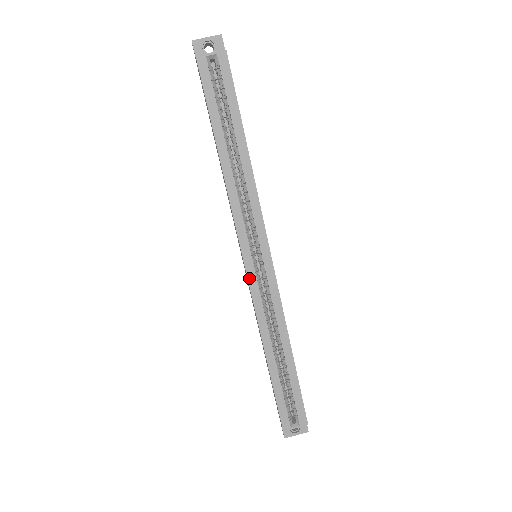
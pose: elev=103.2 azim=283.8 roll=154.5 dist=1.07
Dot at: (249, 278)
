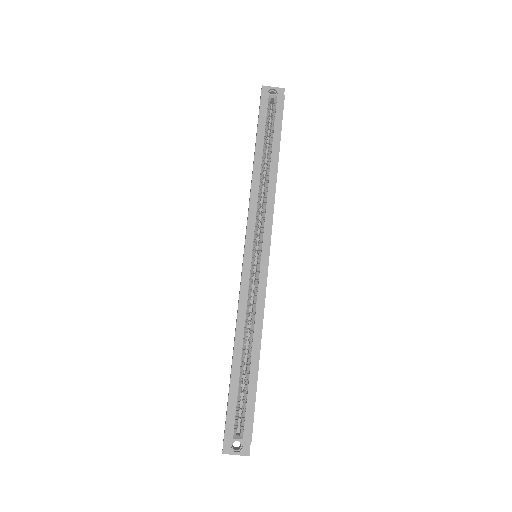
Dot at: (244, 267)
